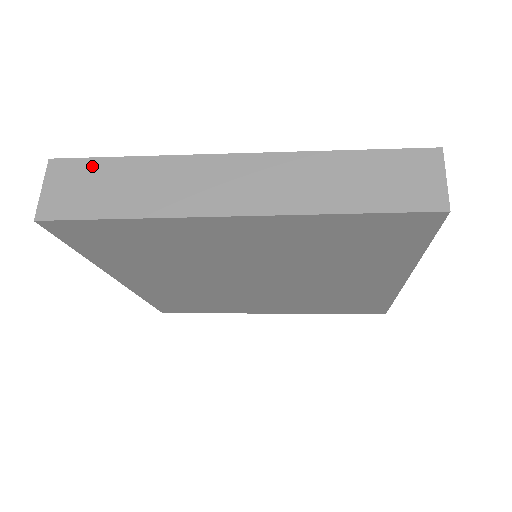
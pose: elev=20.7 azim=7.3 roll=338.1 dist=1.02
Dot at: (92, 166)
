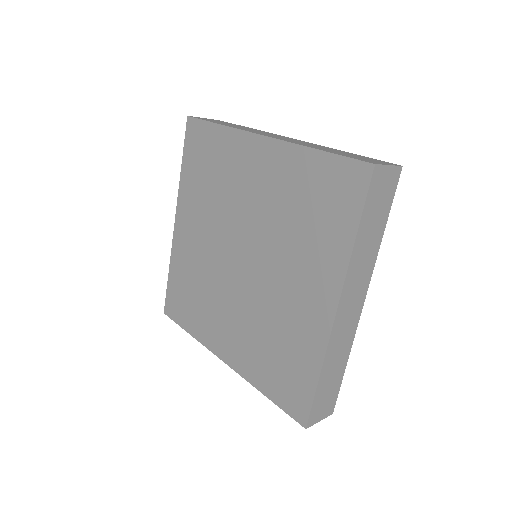
Dot at: occluded
